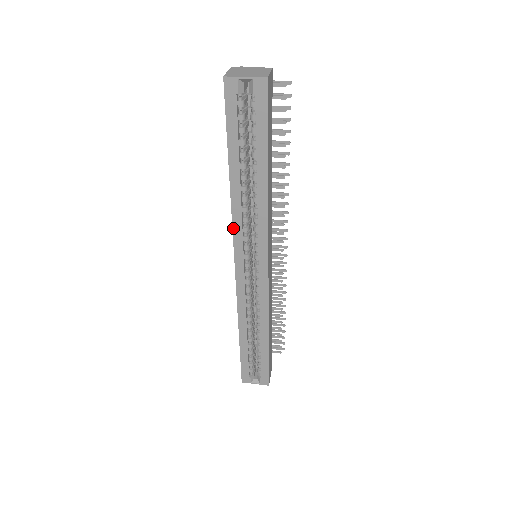
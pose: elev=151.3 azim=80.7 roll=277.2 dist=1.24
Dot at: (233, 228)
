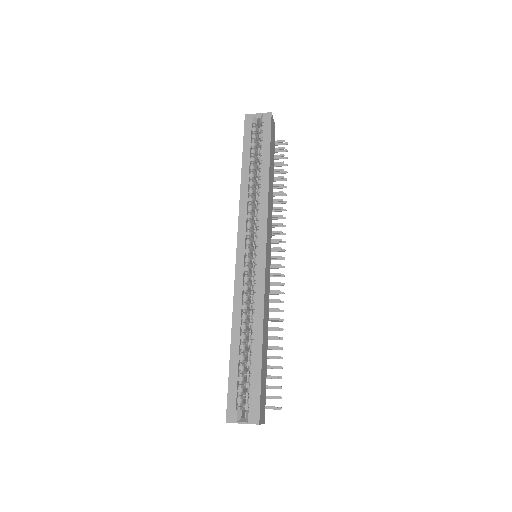
Dot at: (239, 214)
